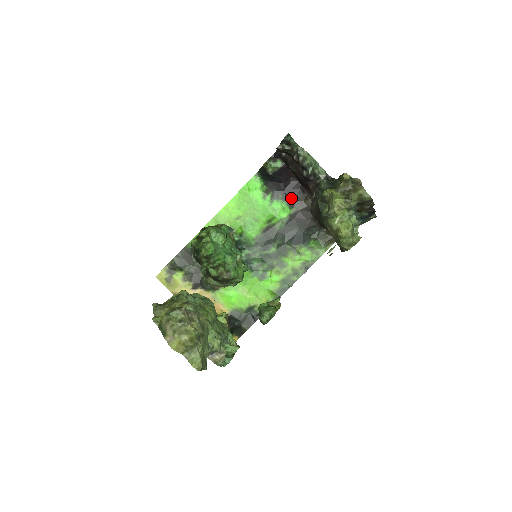
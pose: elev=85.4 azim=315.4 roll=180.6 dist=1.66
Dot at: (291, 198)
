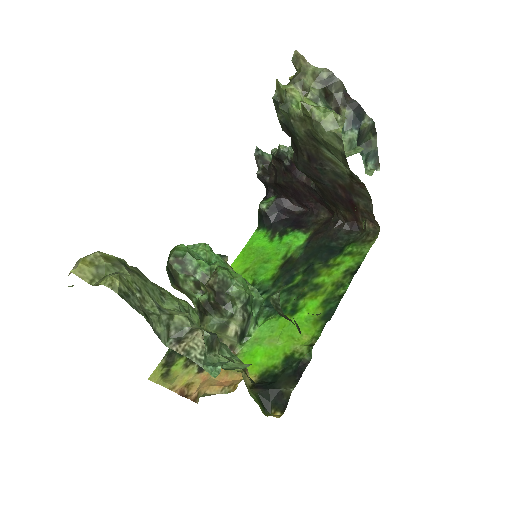
Dot at: (302, 226)
